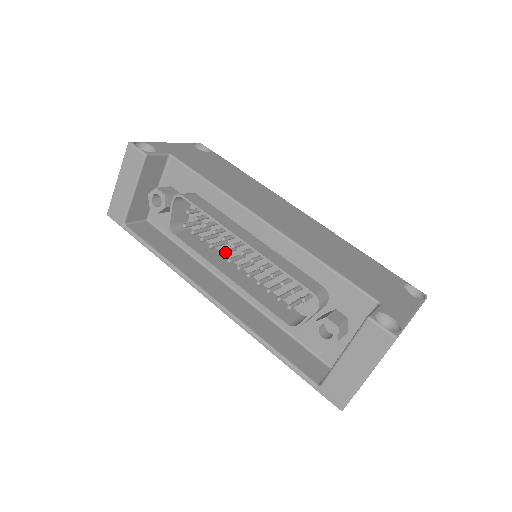
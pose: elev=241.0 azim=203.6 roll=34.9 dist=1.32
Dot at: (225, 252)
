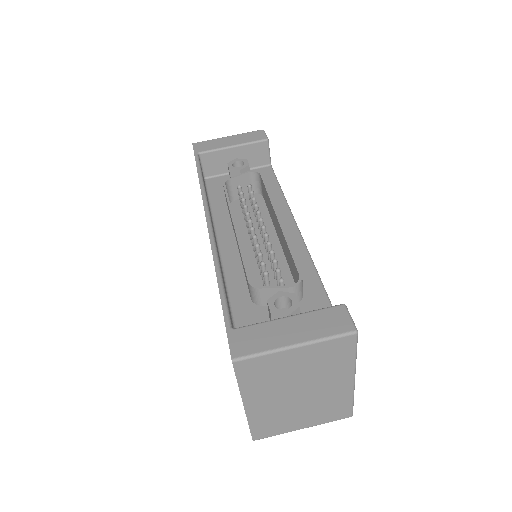
Dot at: occluded
